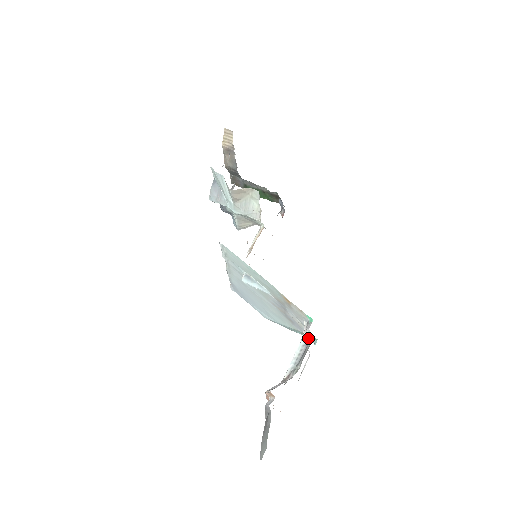
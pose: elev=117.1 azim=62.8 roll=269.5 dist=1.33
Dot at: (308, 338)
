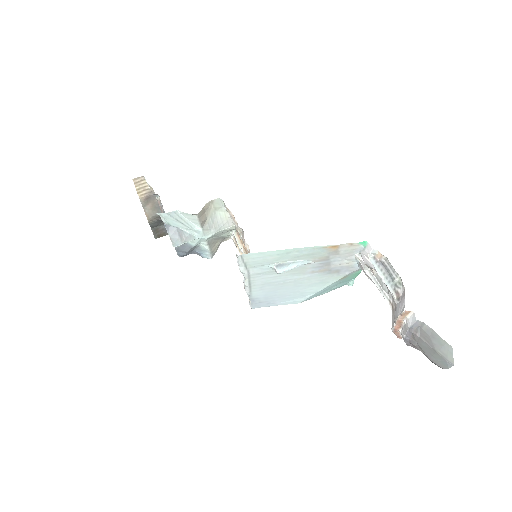
Dot at: (376, 258)
